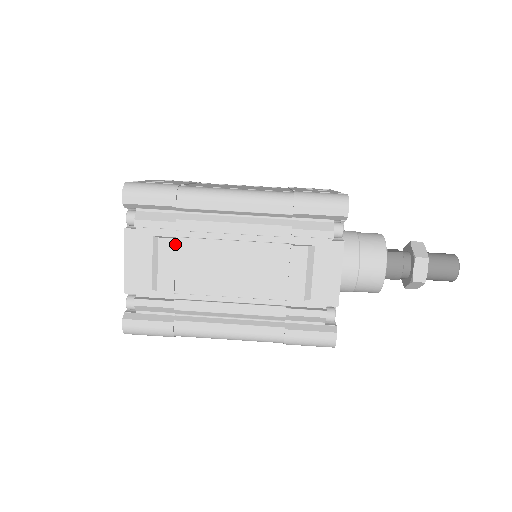
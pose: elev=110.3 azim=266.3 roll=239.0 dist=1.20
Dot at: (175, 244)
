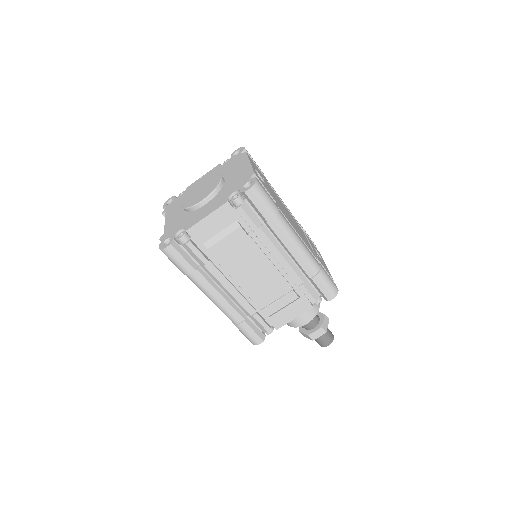
Dot at: (244, 237)
